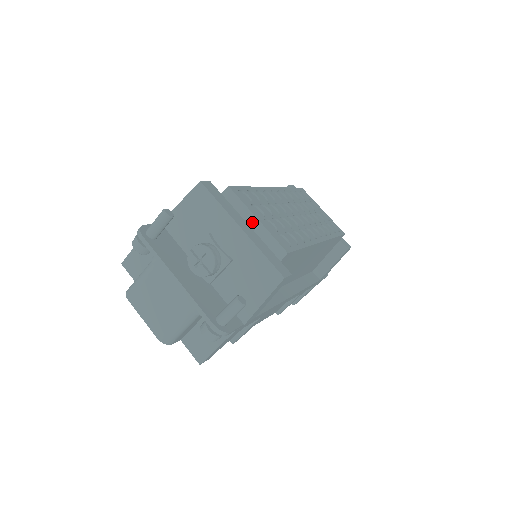
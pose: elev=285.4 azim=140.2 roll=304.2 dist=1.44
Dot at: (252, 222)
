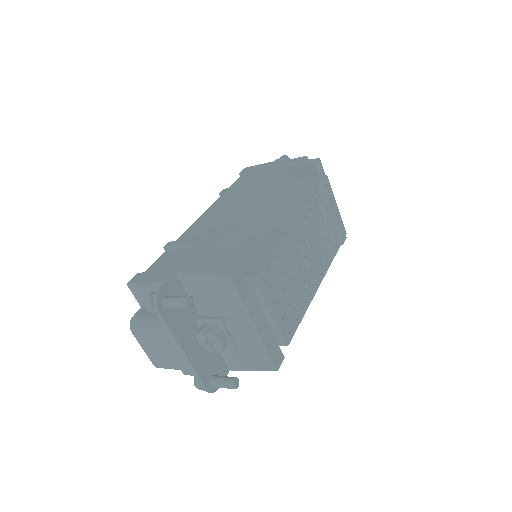
Dot at: (267, 312)
